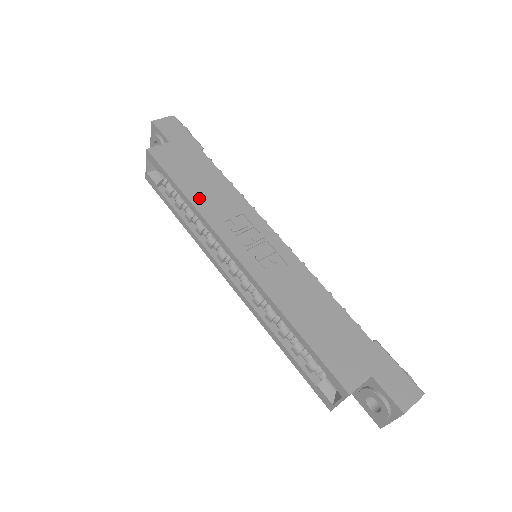
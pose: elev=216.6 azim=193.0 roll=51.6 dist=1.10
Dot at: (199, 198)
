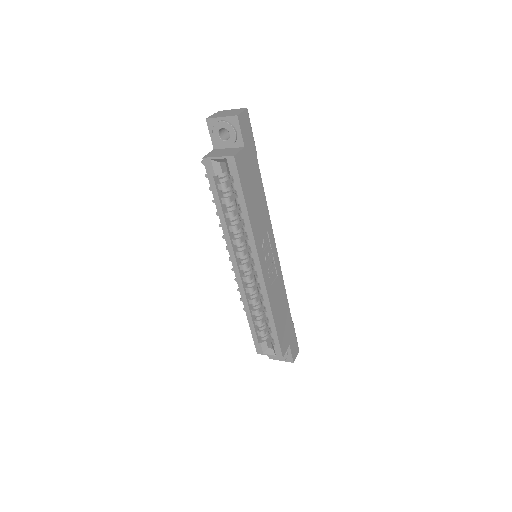
Dot at: (253, 216)
